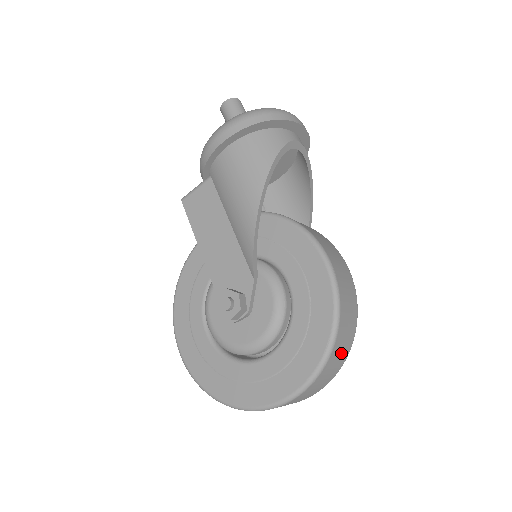
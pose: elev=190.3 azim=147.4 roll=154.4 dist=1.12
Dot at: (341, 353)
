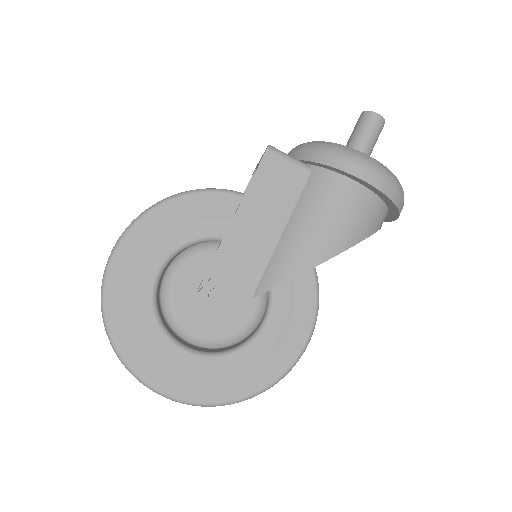
Dot at: occluded
